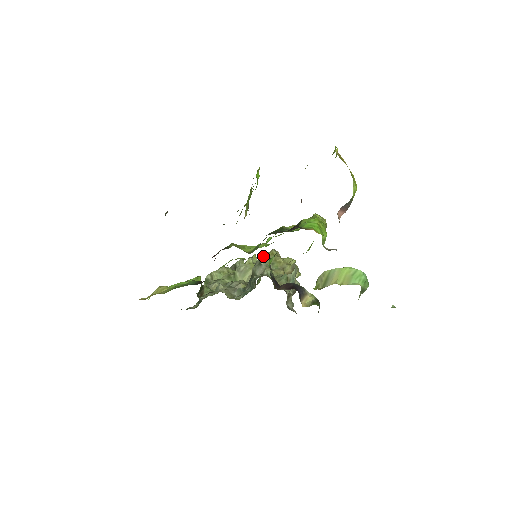
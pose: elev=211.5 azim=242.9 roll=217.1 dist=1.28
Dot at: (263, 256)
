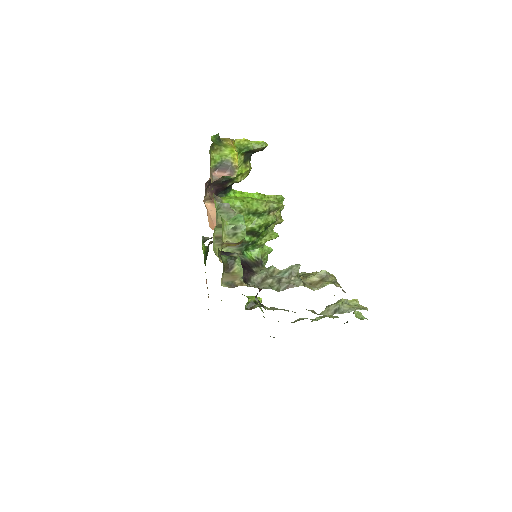
Dot at: (301, 272)
